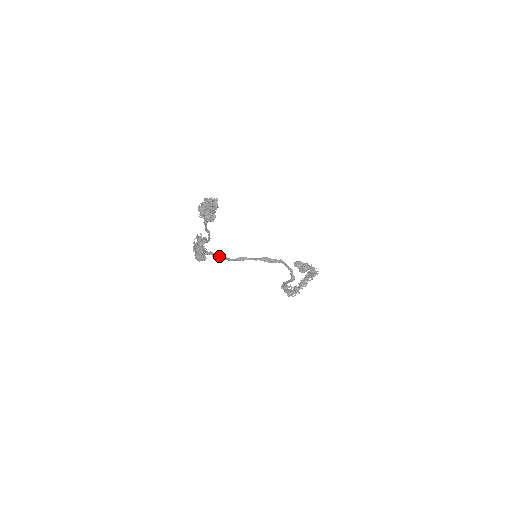
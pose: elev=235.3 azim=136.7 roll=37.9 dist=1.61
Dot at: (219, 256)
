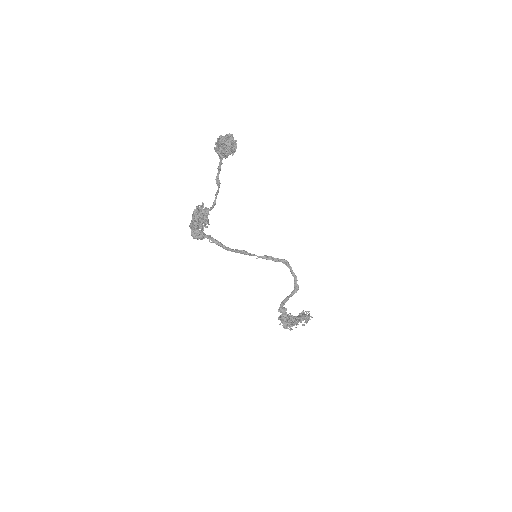
Dot at: (217, 241)
